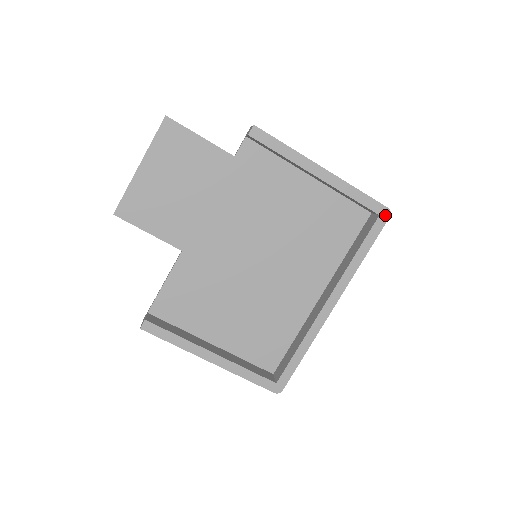
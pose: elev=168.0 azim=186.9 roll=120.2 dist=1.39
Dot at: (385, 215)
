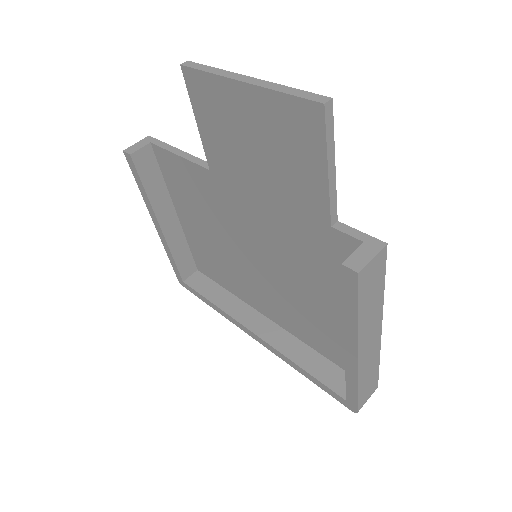
Dot at: (350, 406)
